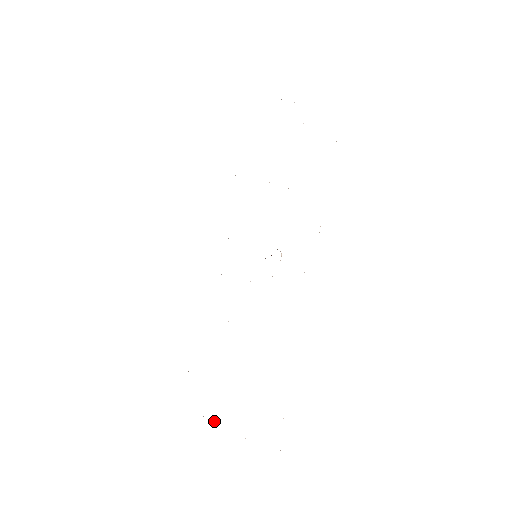
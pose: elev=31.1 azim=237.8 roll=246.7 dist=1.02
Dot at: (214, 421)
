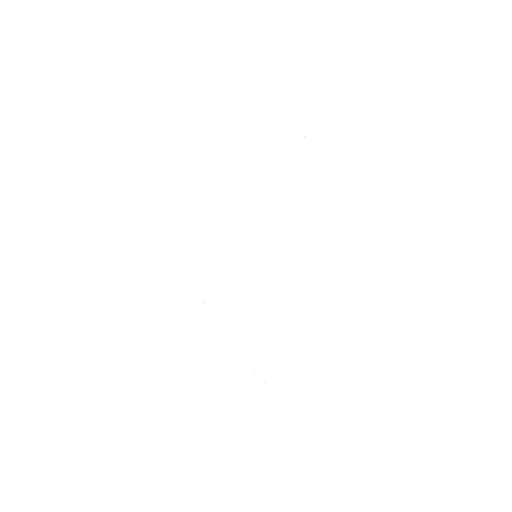
Dot at: occluded
